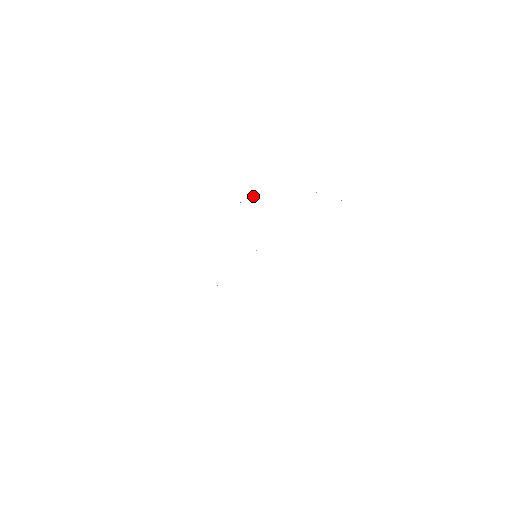
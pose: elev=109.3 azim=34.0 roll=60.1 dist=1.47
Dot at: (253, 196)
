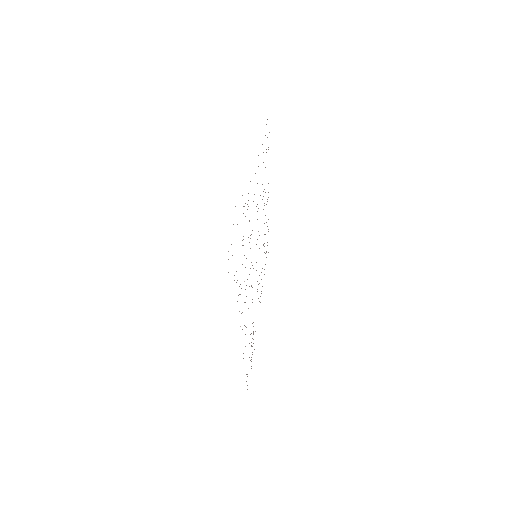
Dot at: occluded
